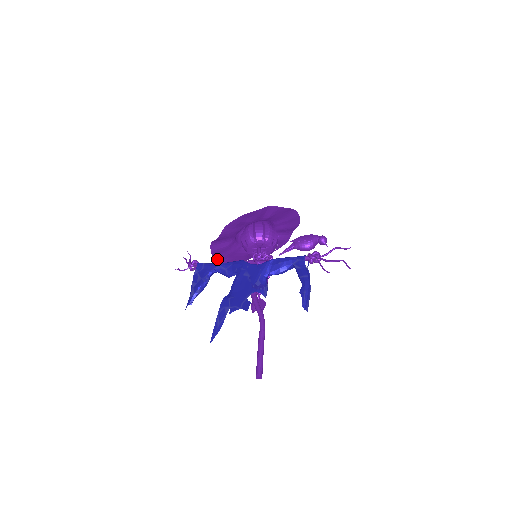
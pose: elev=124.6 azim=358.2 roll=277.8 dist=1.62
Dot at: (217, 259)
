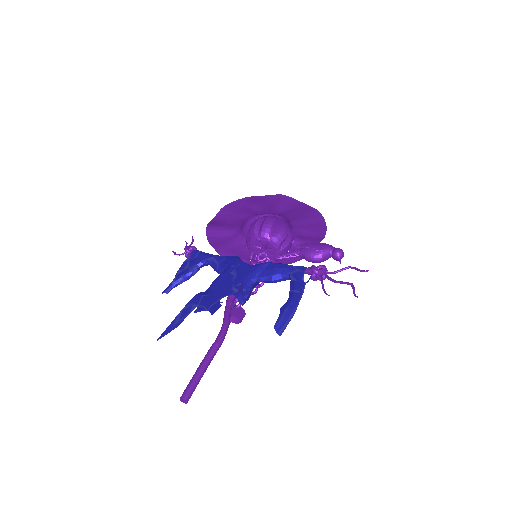
Dot at: (217, 251)
